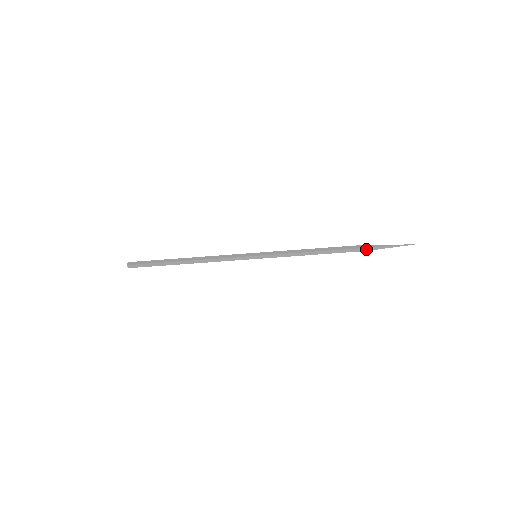
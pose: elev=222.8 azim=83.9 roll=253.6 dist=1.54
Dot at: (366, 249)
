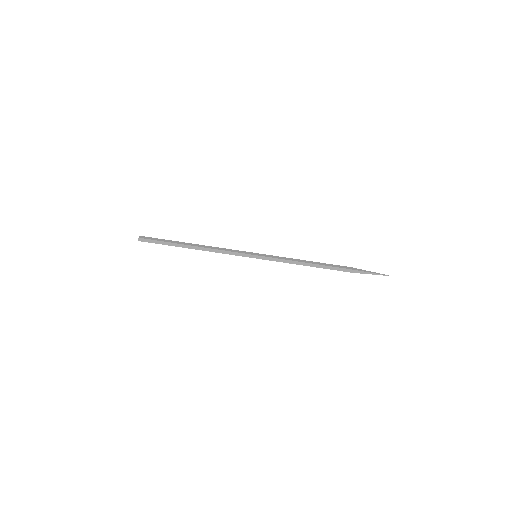
Dot at: (352, 268)
